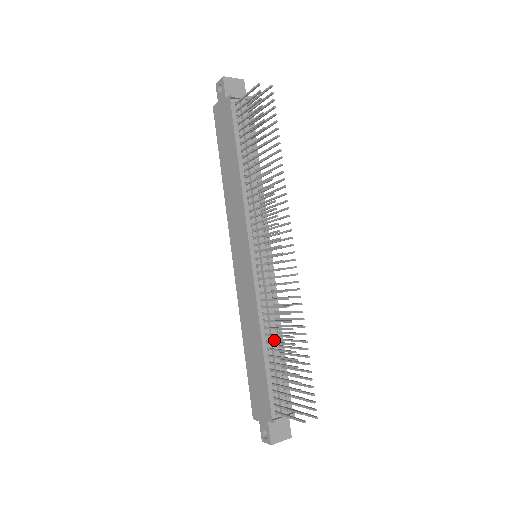
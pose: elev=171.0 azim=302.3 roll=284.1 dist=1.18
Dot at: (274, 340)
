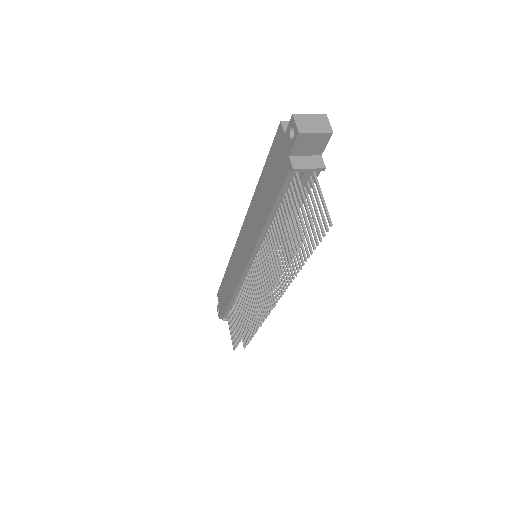
Dot at: occluded
